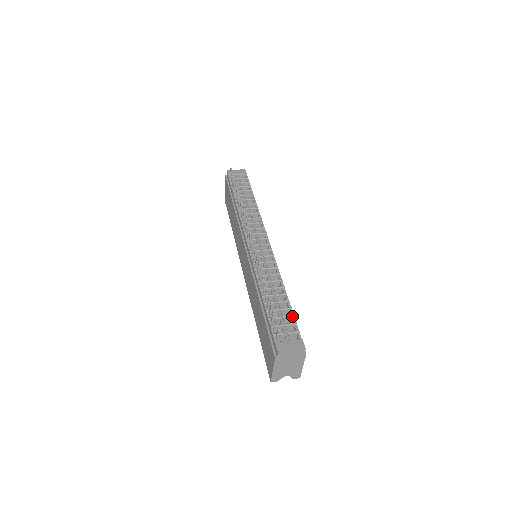
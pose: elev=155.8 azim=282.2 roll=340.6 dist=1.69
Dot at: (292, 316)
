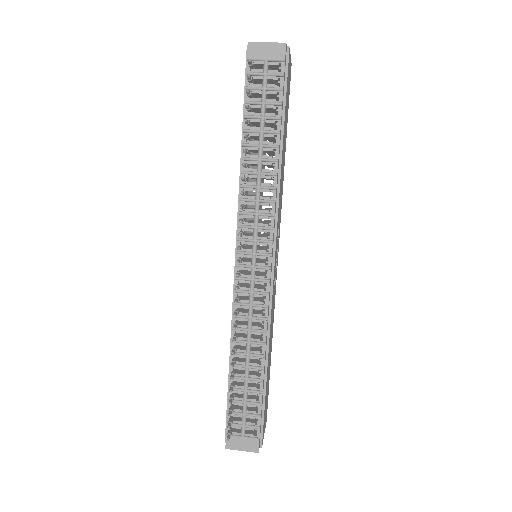
Dot at: (259, 405)
